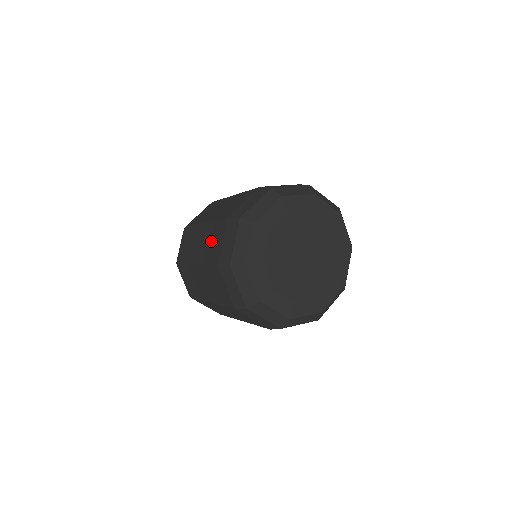
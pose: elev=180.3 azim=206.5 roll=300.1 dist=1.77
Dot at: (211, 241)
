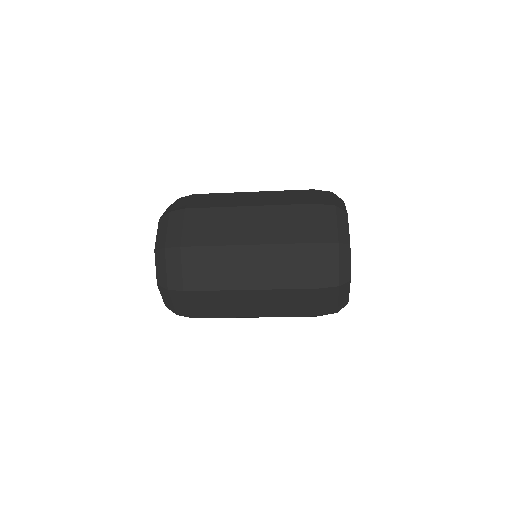
Dot at: (284, 196)
